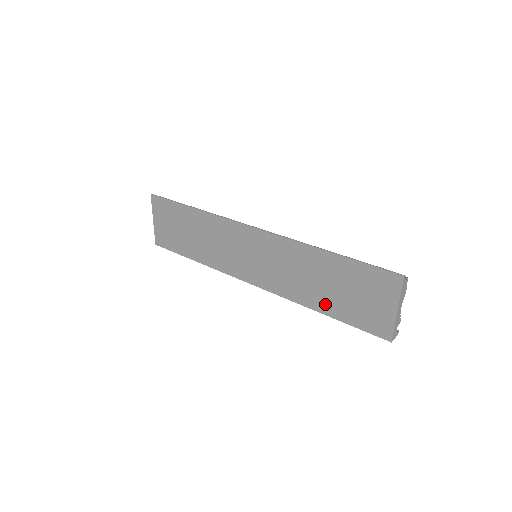
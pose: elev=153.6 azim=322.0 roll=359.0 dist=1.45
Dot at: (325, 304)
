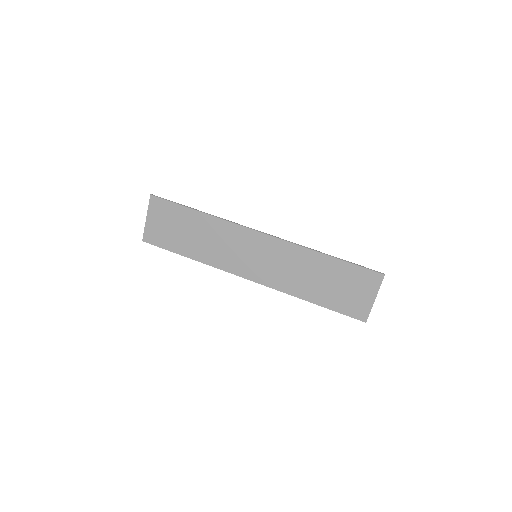
Dot at: (316, 295)
